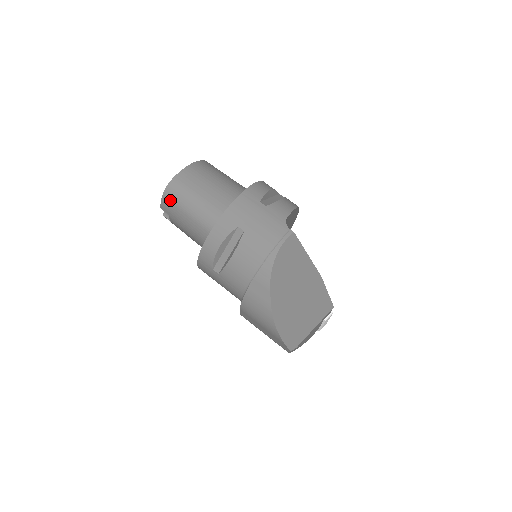
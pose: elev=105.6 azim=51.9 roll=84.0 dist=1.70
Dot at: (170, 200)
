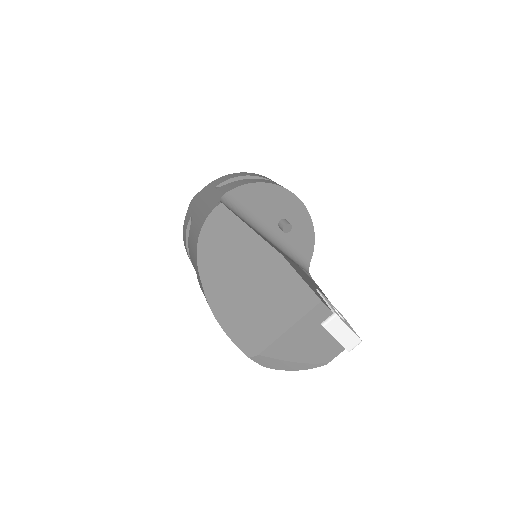
Dot at: occluded
